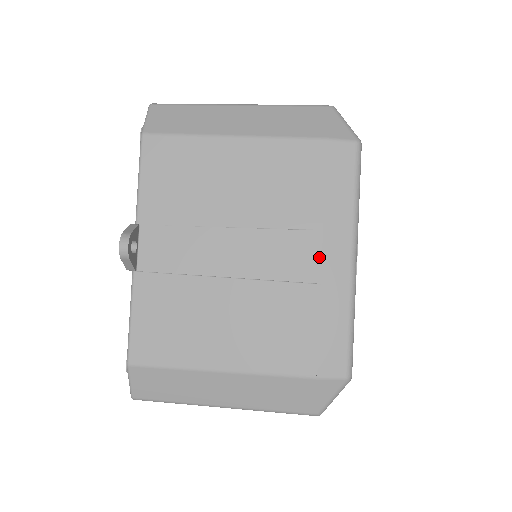
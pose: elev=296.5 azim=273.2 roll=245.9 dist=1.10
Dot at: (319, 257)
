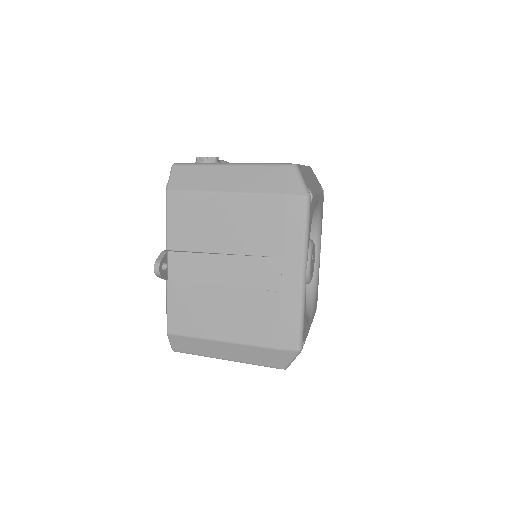
Dot at: (280, 275)
